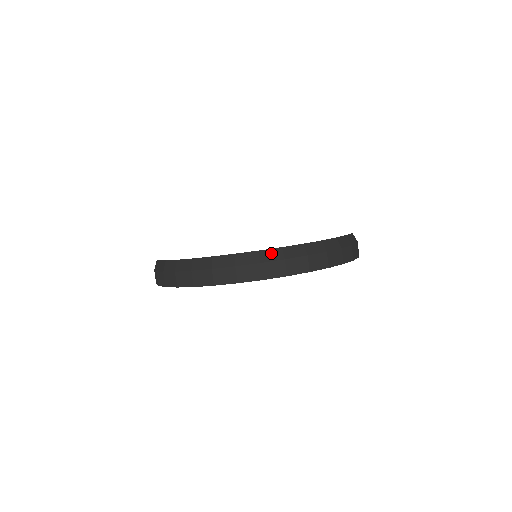
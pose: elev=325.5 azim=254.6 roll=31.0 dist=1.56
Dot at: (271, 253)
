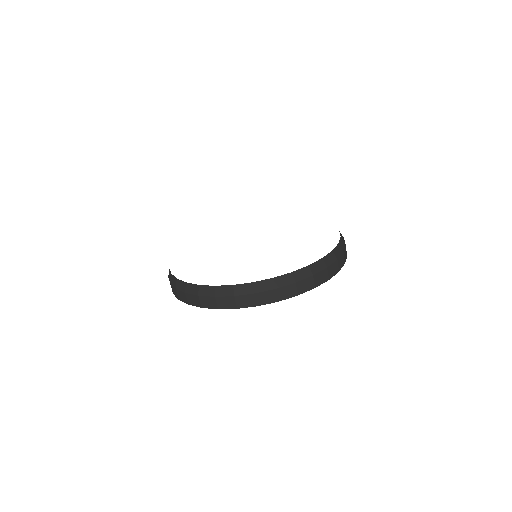
Dot at: (302, 272)
